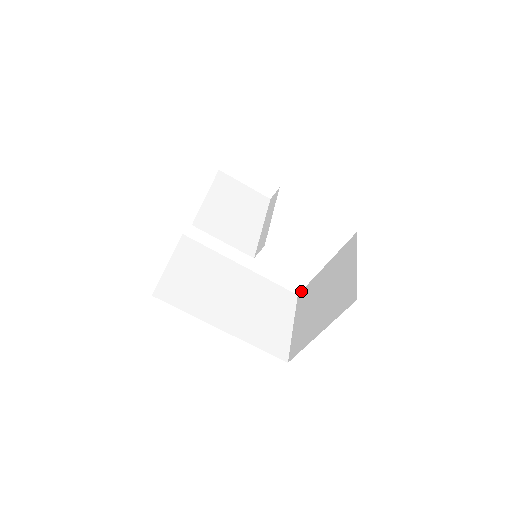
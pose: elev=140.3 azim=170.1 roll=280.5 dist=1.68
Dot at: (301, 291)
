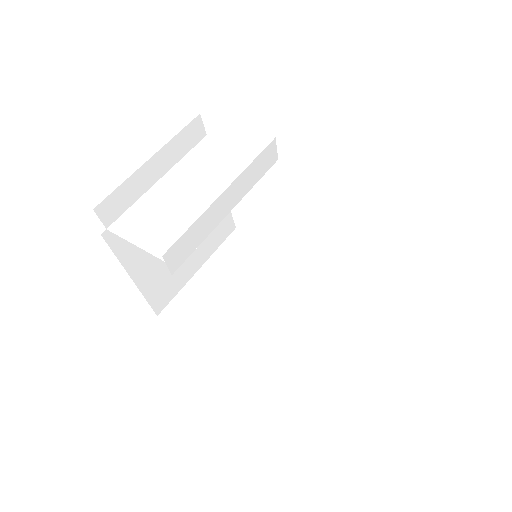
Dot at: occluded
